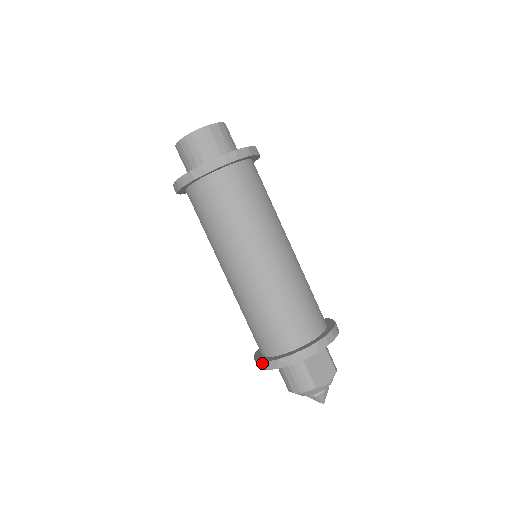
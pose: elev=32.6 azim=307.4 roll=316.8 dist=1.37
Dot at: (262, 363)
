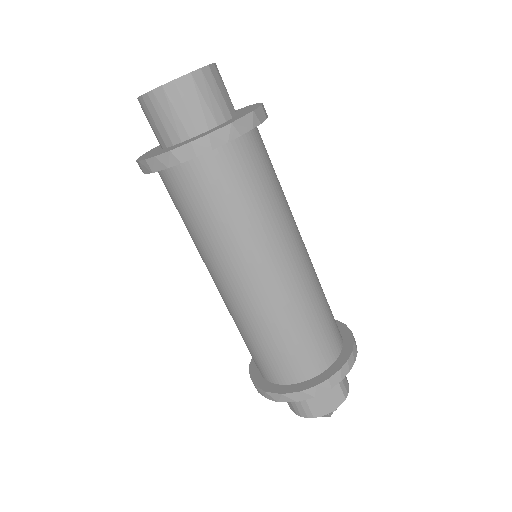
Dot at: occluded
